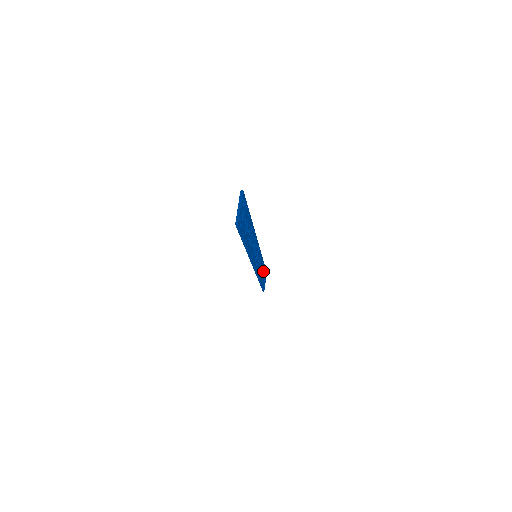
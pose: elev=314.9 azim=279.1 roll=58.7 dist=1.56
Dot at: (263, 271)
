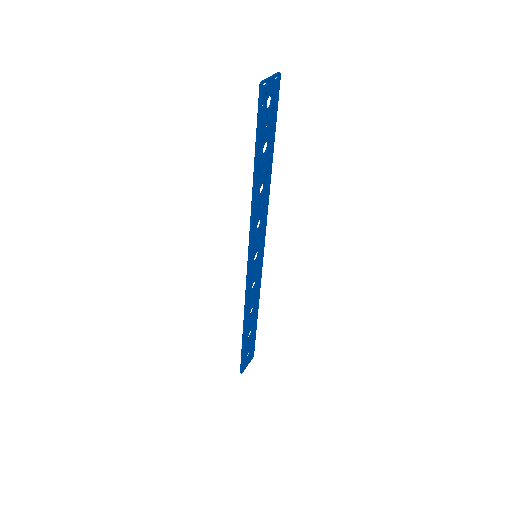
Dot at: (252, 331)
